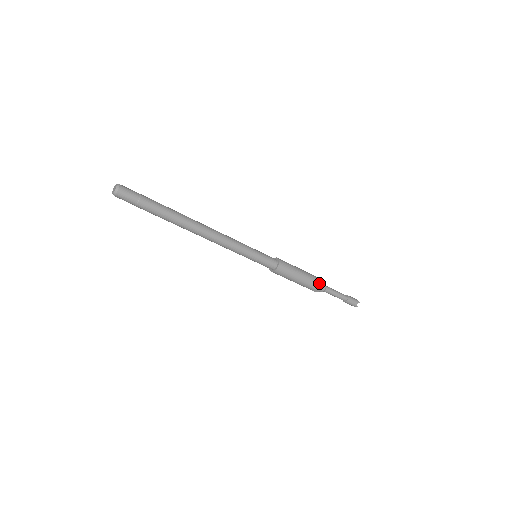
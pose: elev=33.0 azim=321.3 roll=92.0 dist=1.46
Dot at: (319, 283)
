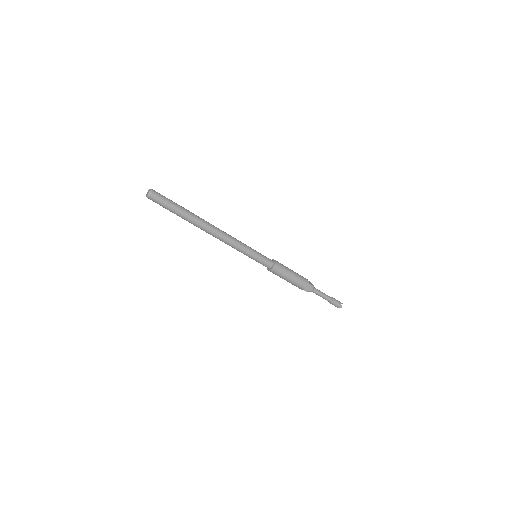
Dot at: (308, 282)
